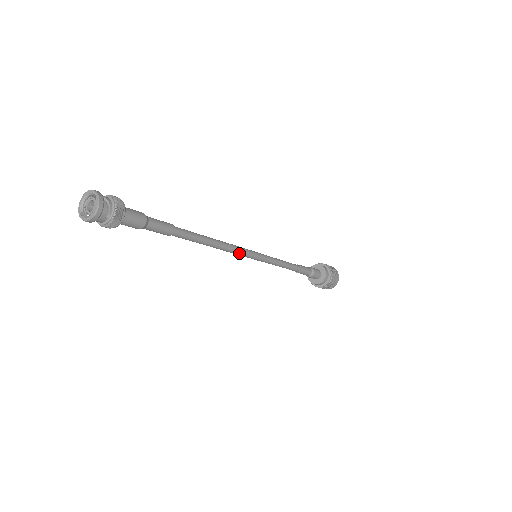
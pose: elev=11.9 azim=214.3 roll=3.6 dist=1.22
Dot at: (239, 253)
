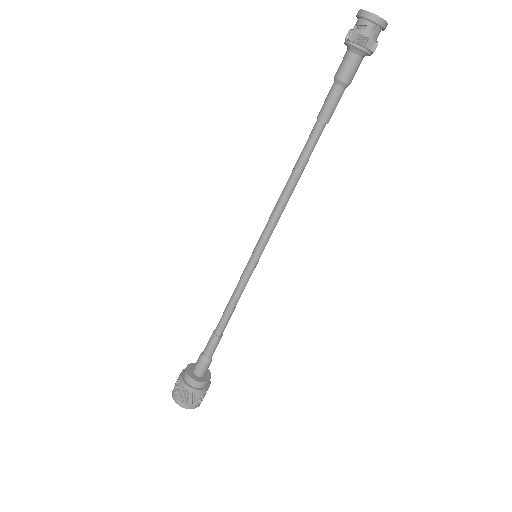
Dot at: (275, 226)
